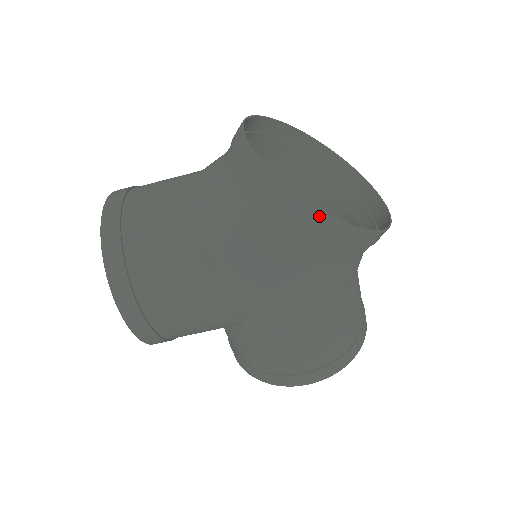
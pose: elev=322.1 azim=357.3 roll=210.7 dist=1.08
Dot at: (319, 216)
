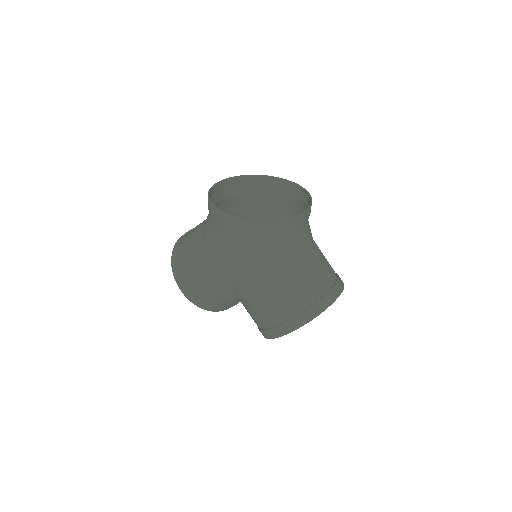
Dot at: (224, 216)
